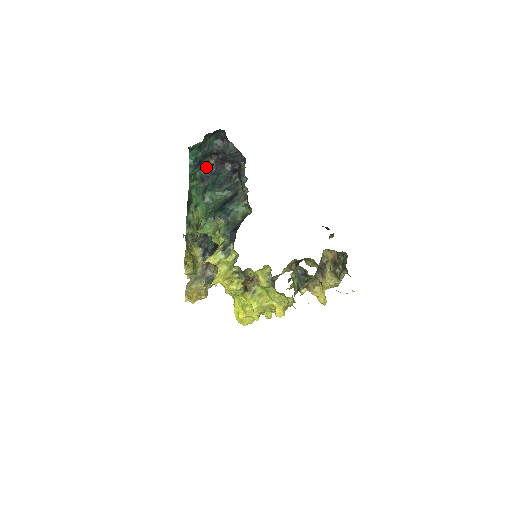
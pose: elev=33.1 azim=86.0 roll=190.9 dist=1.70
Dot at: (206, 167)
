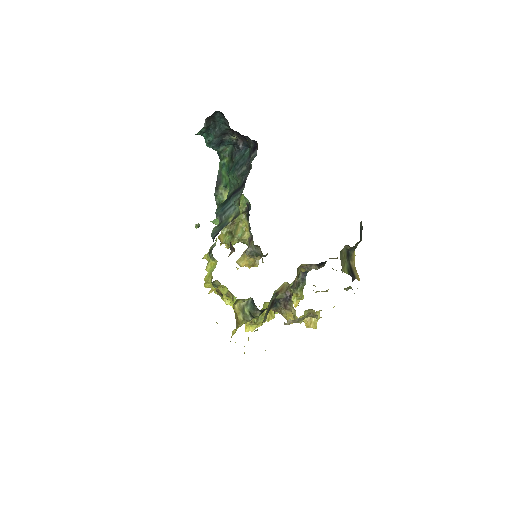
Dot at: (232, 143)
